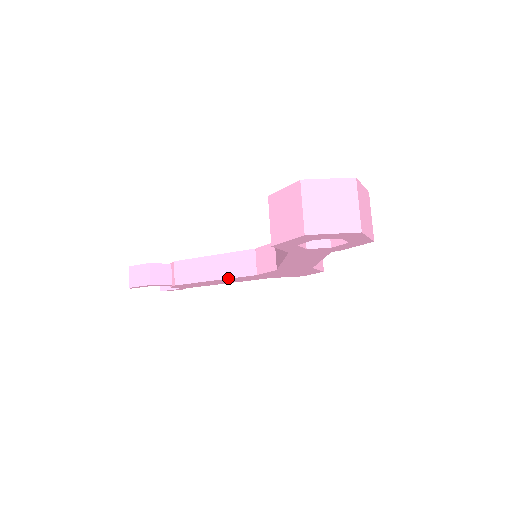
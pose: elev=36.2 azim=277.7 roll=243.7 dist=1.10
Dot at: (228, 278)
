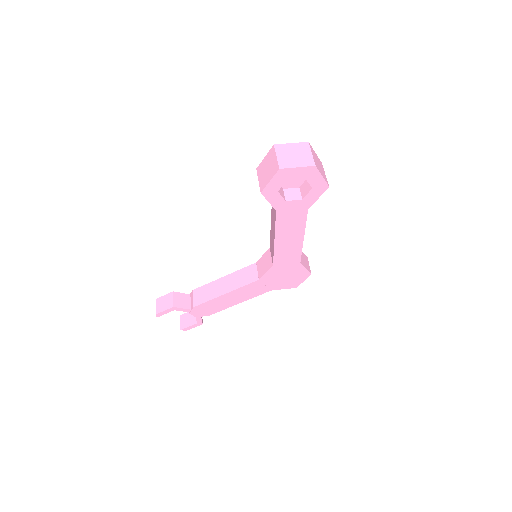
Dot at: (236, 289)
